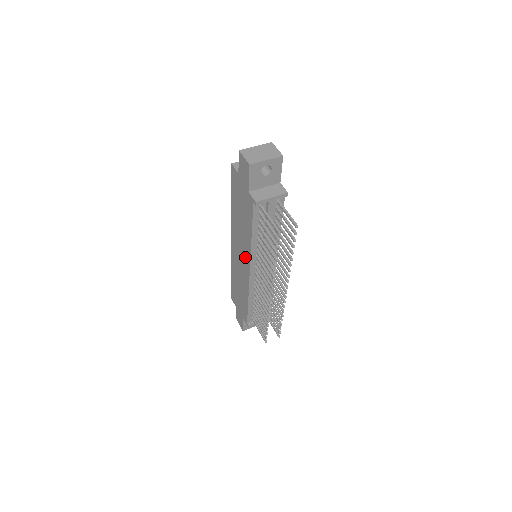
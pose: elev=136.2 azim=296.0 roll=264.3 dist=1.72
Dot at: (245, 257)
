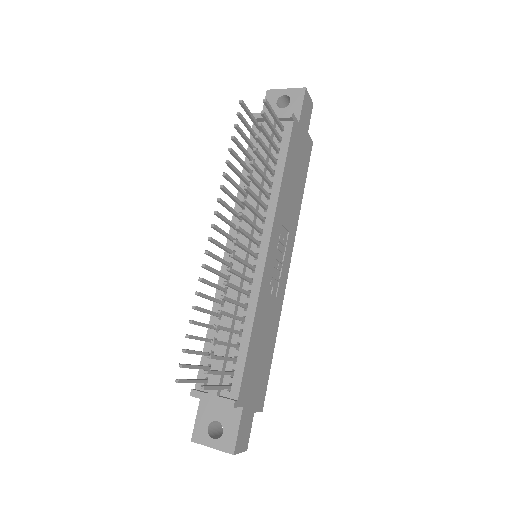
Dot at: occluded
